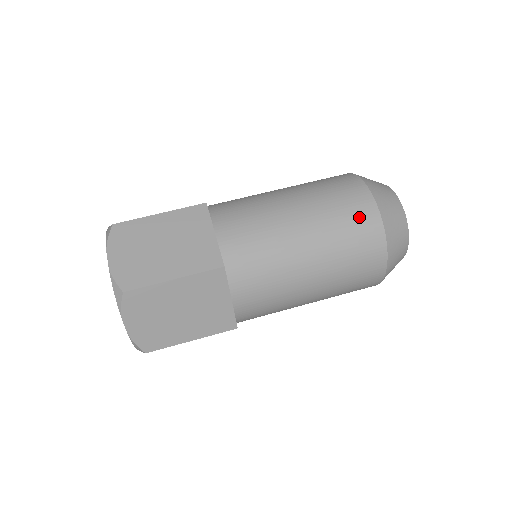
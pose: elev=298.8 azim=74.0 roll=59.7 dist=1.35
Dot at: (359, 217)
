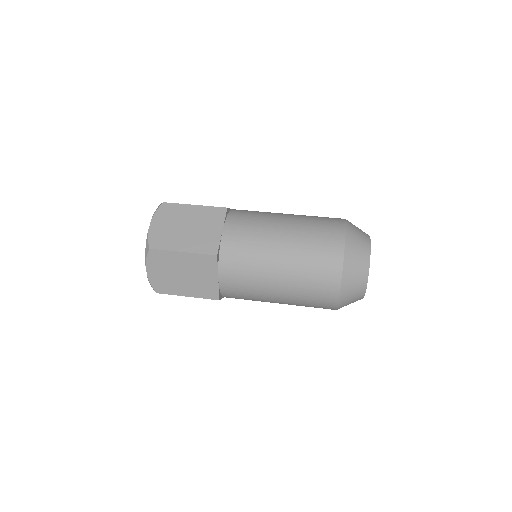
Dot at: (330, 219)
